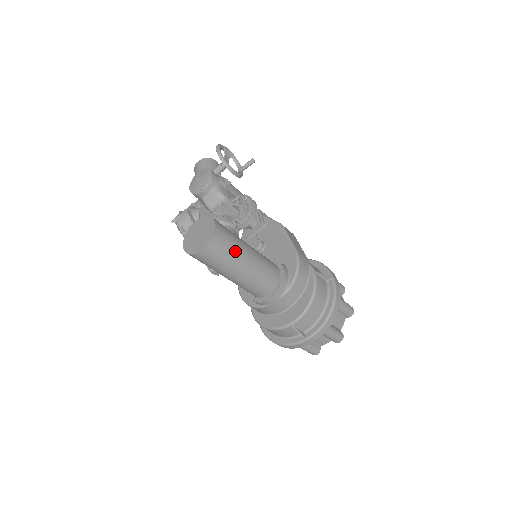
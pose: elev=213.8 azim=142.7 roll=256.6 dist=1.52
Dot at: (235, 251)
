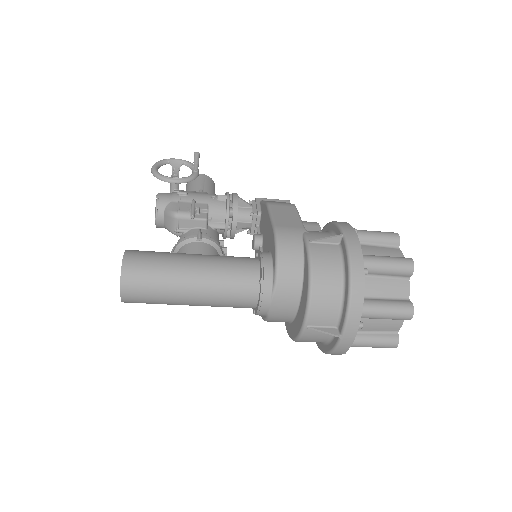
Dot at: (165, 274)
